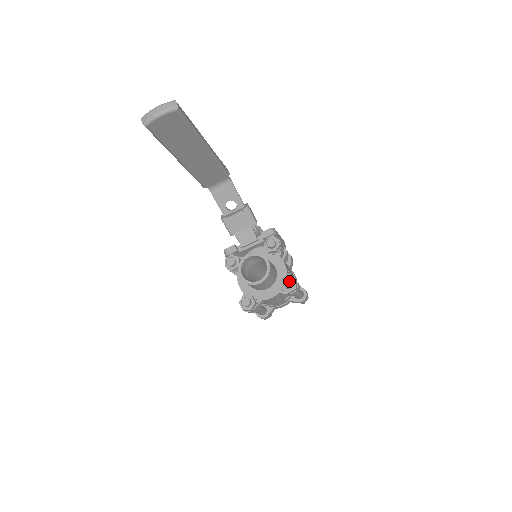
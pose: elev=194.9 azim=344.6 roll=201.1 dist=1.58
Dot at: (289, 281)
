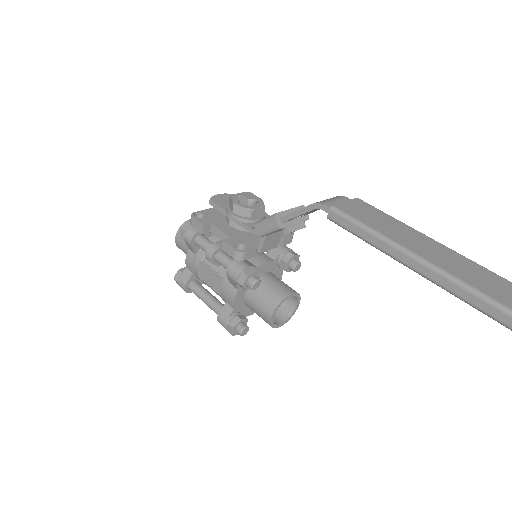
Dot at: occluded
